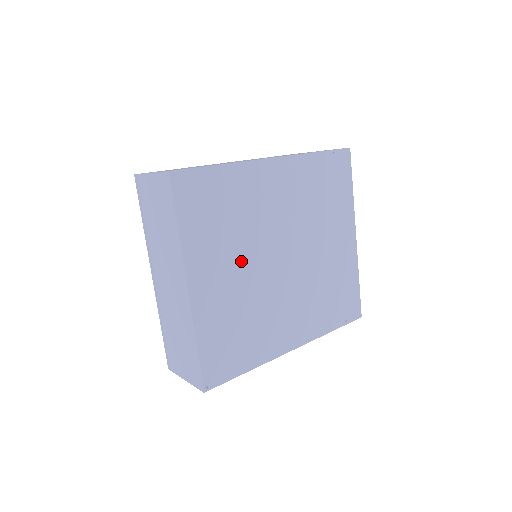
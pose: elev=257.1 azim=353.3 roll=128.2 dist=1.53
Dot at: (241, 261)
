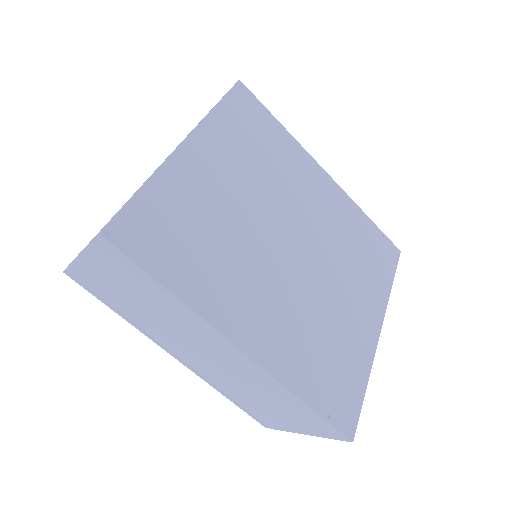
Dot at: (248, 191)
